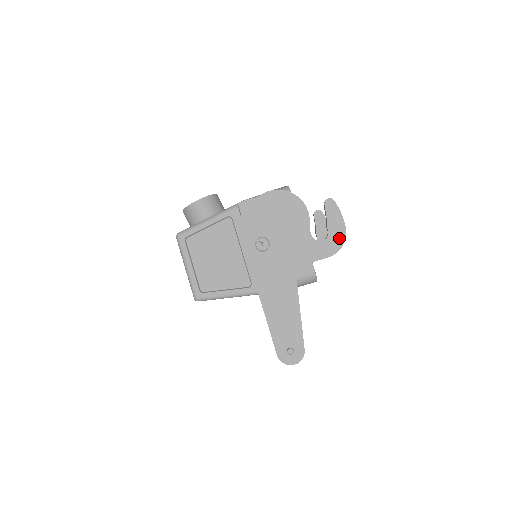
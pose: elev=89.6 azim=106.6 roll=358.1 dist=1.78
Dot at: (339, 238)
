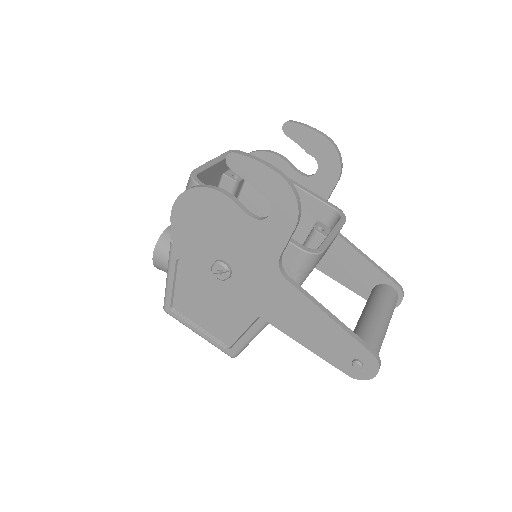
Dot at: (283, 194)
